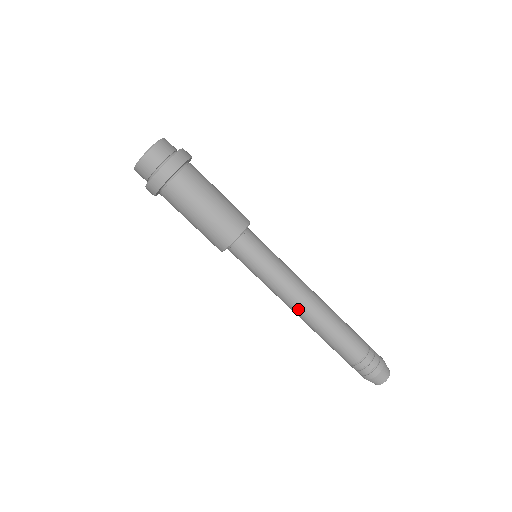
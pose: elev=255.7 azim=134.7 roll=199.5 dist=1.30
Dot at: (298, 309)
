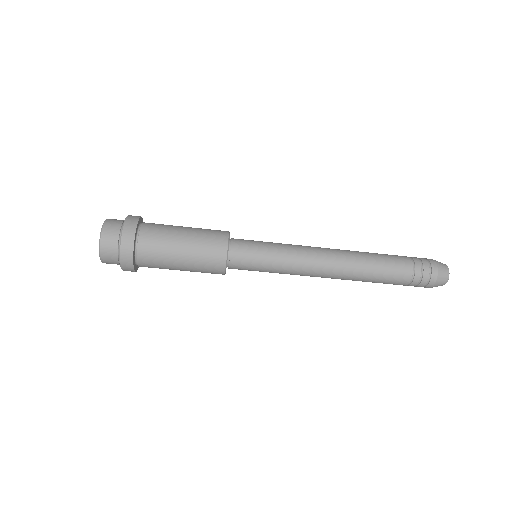
Dot at: (325, 271)
